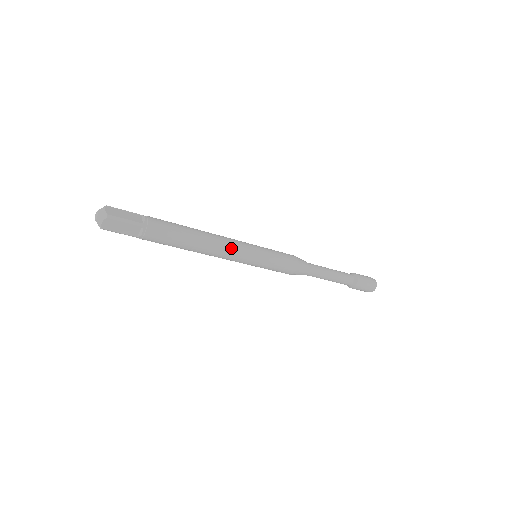
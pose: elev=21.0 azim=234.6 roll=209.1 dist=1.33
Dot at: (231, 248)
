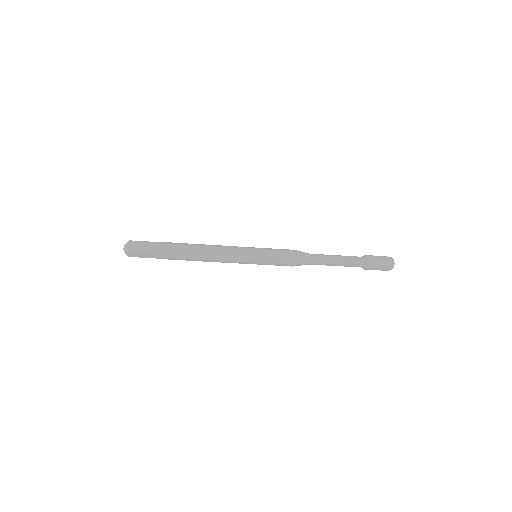
Dot at: (227, 257)
